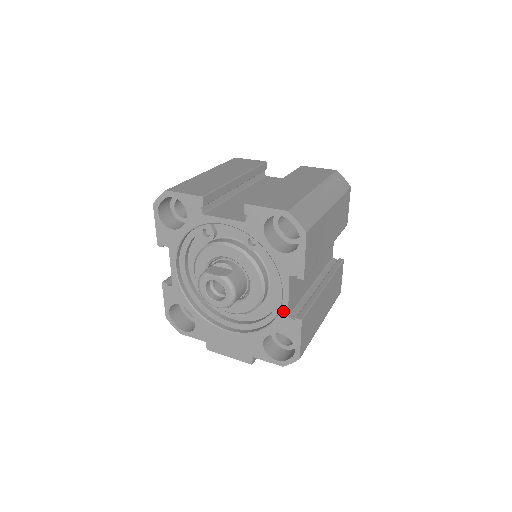
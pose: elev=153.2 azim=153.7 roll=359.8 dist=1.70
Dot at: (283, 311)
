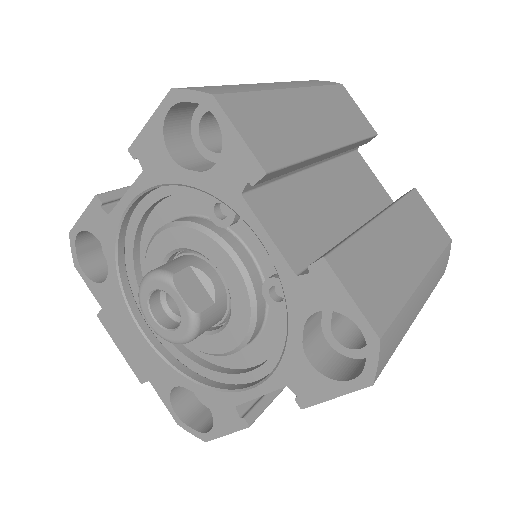
Dot at: (236, 397)
